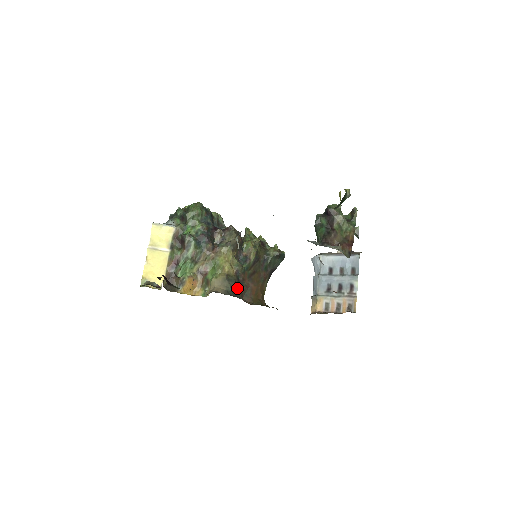
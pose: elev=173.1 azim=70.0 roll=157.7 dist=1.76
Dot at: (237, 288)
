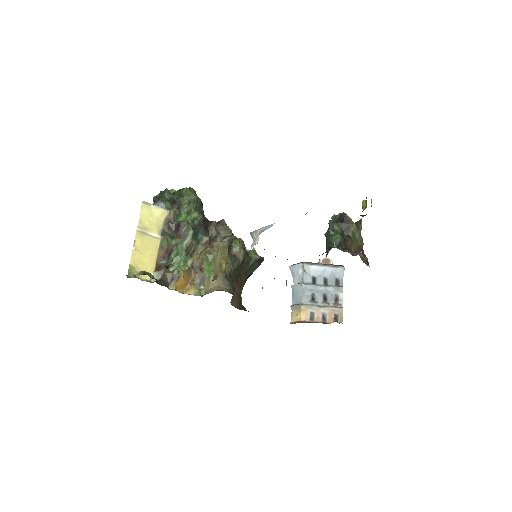
Dot at: occluded
